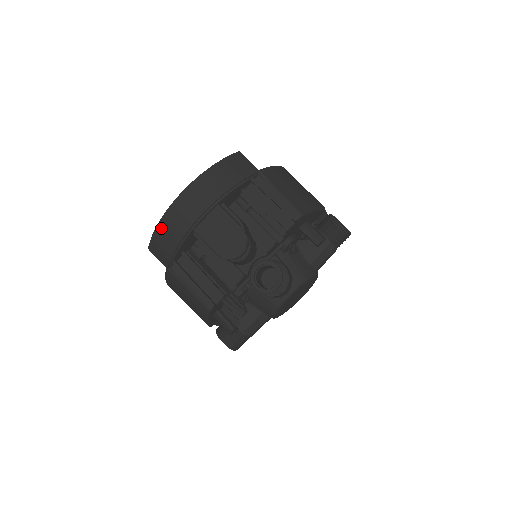
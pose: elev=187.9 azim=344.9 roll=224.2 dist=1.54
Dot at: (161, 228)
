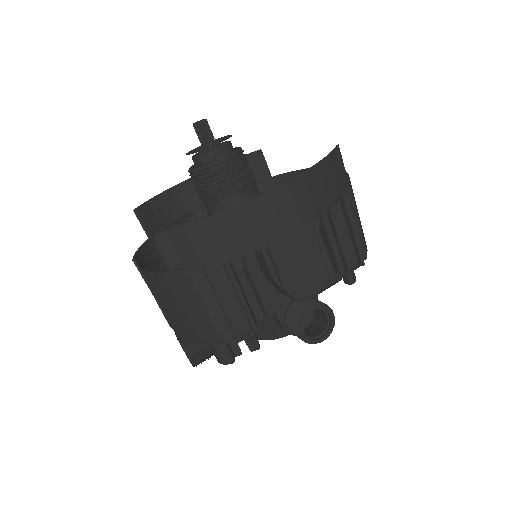
Dot at: (221, 221)
